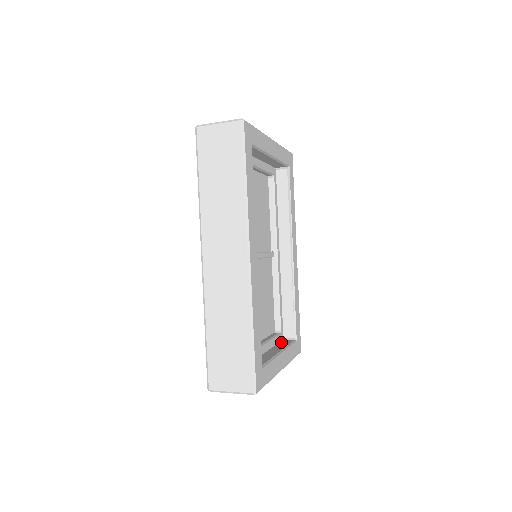
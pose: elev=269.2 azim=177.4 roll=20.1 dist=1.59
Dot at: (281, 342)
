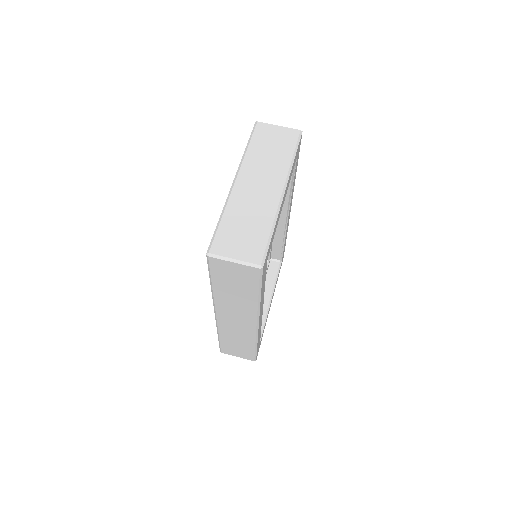
Dot at: (269, 270)
